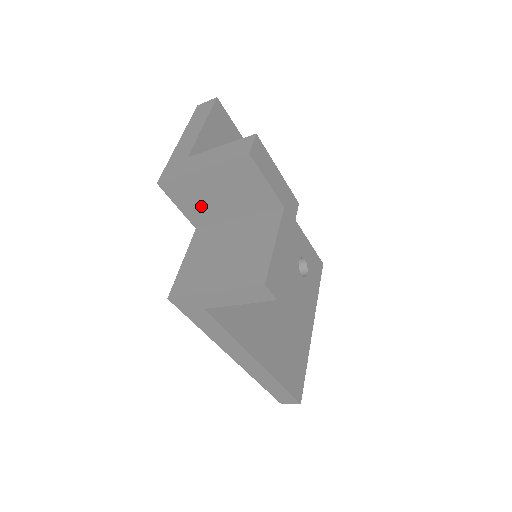
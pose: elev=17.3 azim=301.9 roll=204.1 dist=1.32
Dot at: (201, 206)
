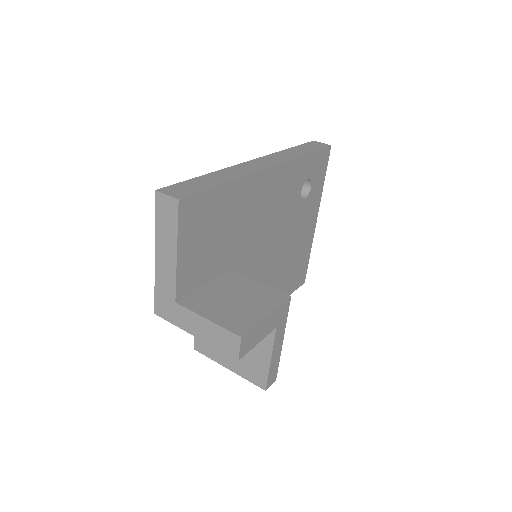
Dot at: occluded
